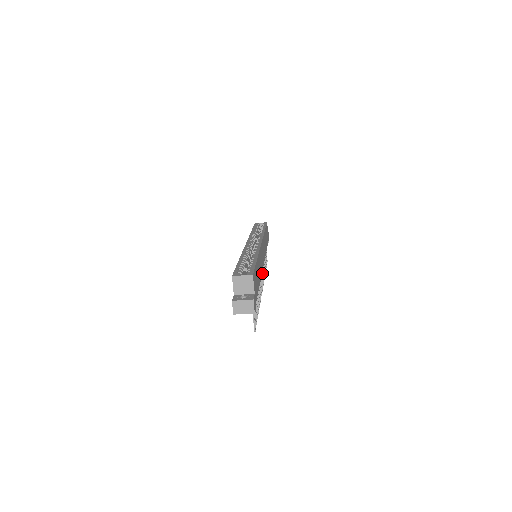
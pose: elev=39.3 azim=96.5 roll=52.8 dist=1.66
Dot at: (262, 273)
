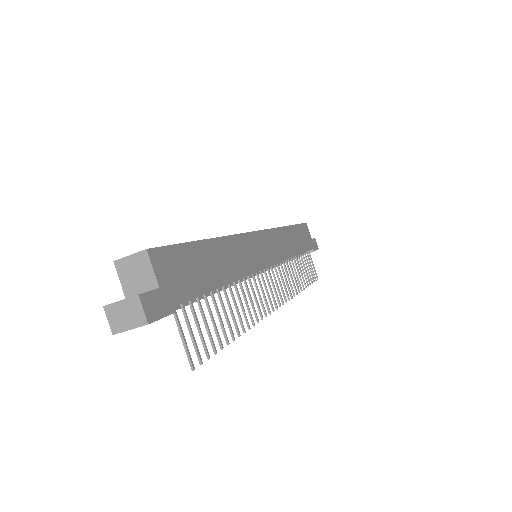
Dot at: (277, 284)
